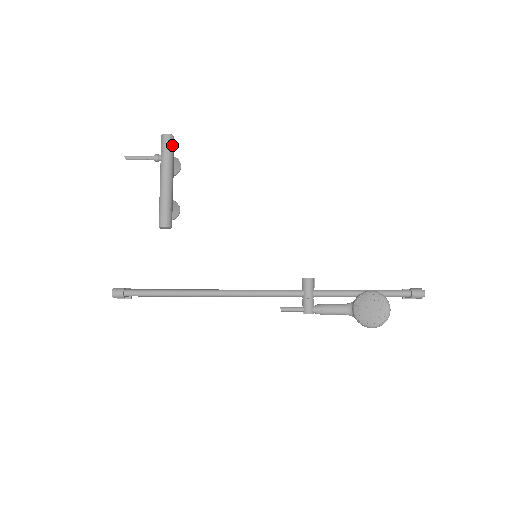
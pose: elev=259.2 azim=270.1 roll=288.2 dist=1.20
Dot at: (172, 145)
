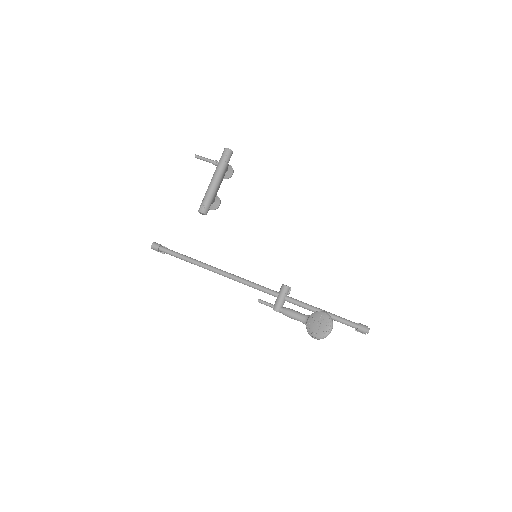
Dot at: (229, 157)
